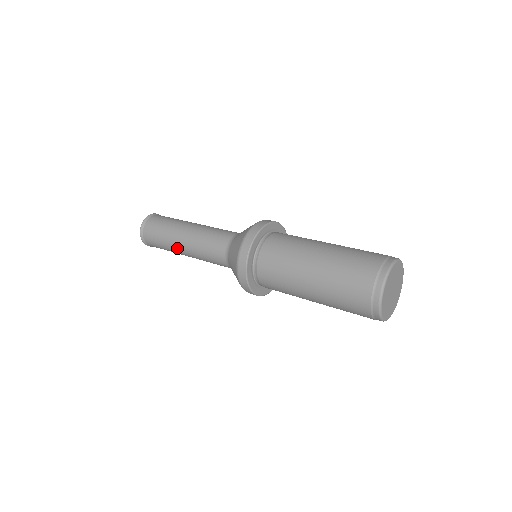
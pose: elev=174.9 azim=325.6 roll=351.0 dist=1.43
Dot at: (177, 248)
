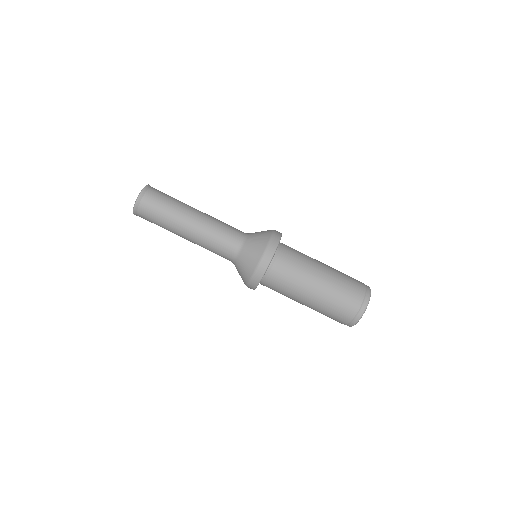
Dot at: (178, 234)
